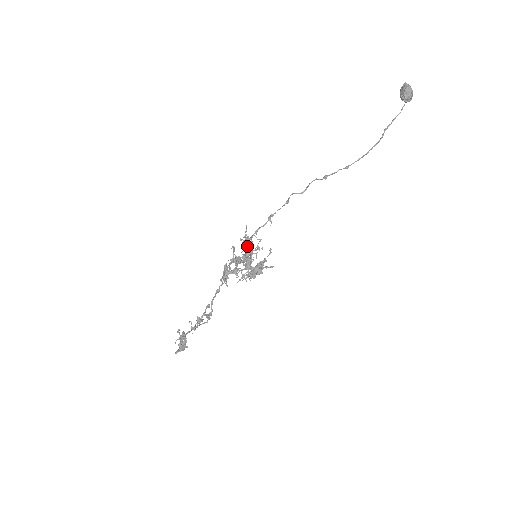
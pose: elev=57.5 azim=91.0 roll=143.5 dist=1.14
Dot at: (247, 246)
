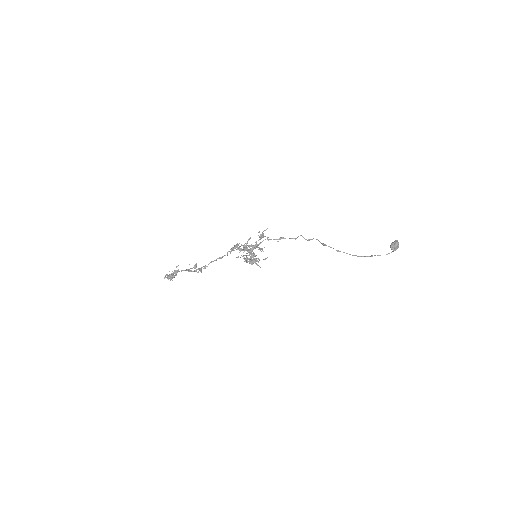
Dot at: occluded
